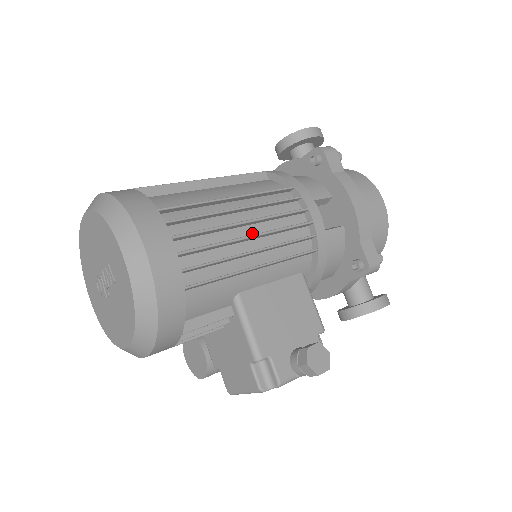
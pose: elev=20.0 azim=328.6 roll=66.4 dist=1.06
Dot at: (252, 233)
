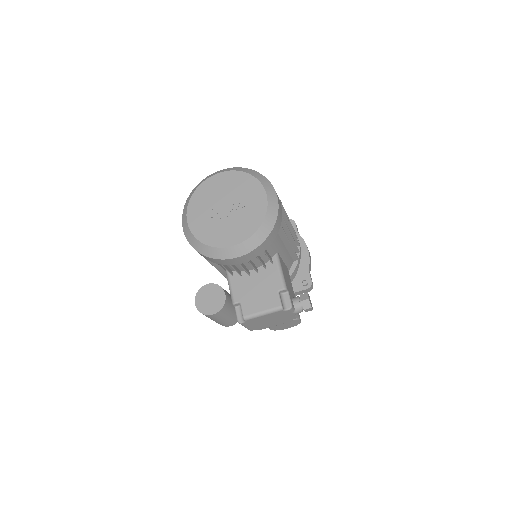
Dot at: occluded
